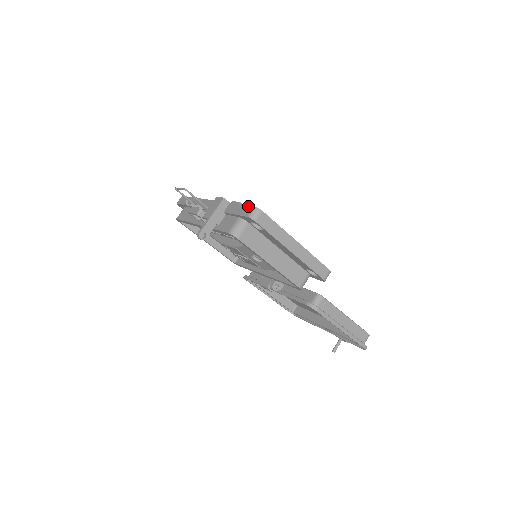
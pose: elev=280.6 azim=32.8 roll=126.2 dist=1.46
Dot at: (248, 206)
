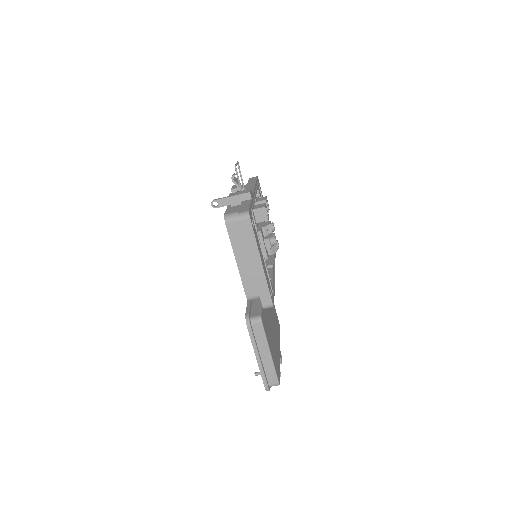
Dot at: (248, 208)
